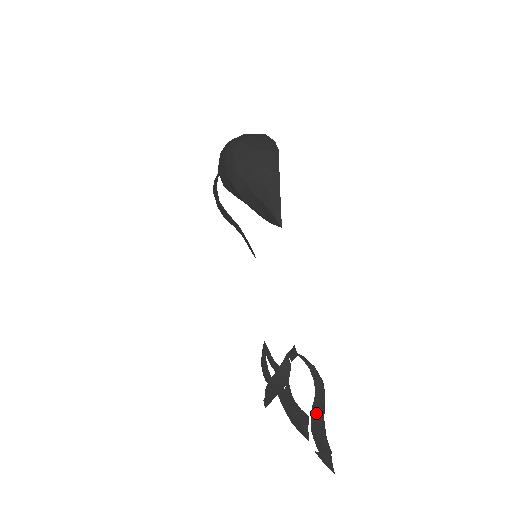
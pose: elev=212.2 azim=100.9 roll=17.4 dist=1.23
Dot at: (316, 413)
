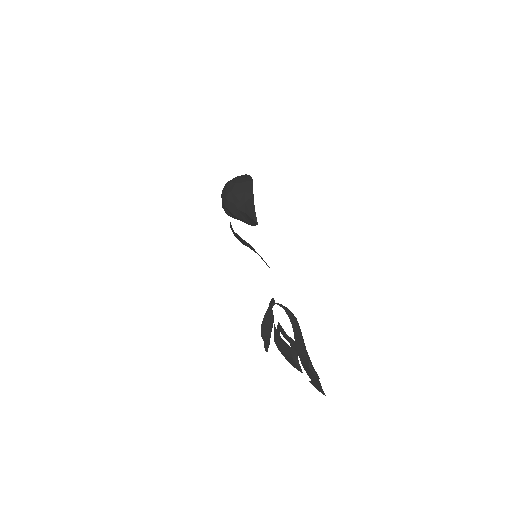
Dot at: (299, 346)
